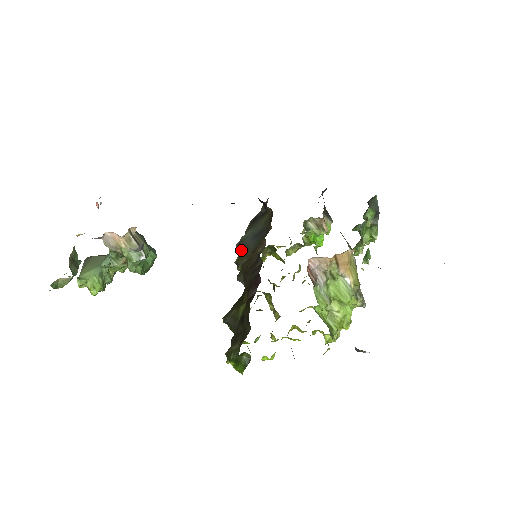
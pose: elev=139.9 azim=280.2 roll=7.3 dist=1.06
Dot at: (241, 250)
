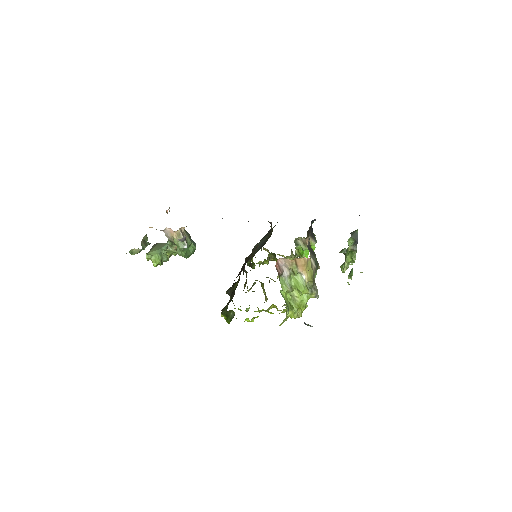
Dot at: (252, 253)
